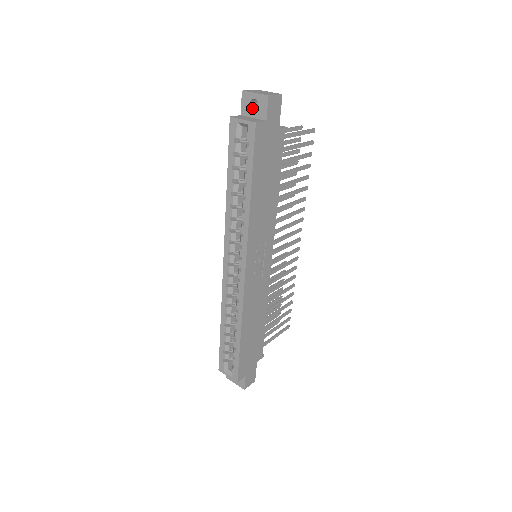
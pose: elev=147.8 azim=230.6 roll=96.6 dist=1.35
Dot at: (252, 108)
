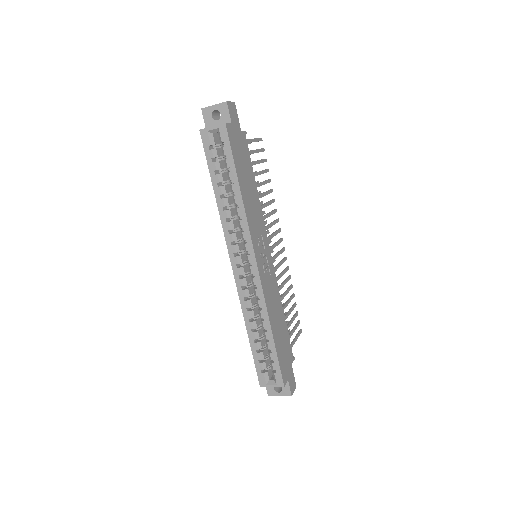
Dot at: (214, 119)
